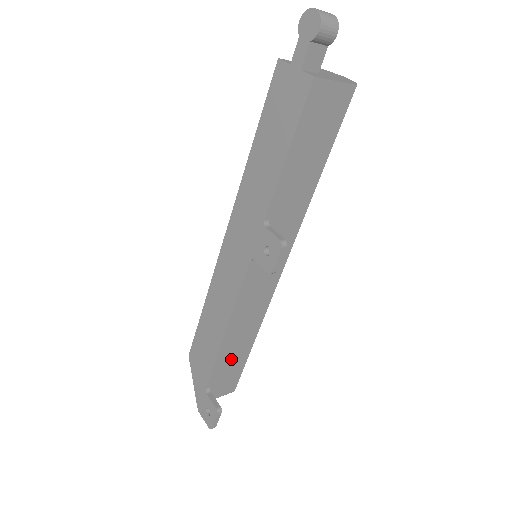
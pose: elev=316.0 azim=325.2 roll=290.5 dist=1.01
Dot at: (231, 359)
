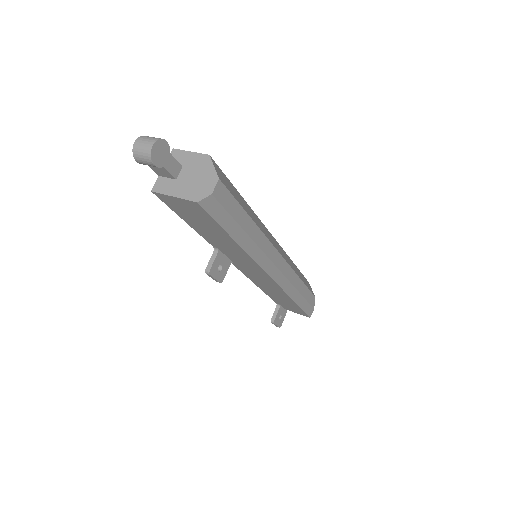
Dot at: (282, 300)
